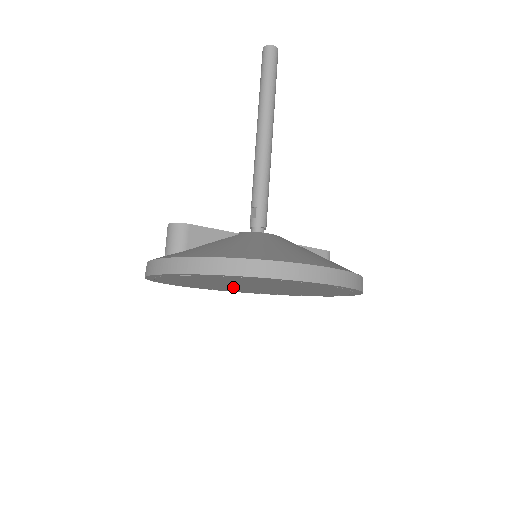
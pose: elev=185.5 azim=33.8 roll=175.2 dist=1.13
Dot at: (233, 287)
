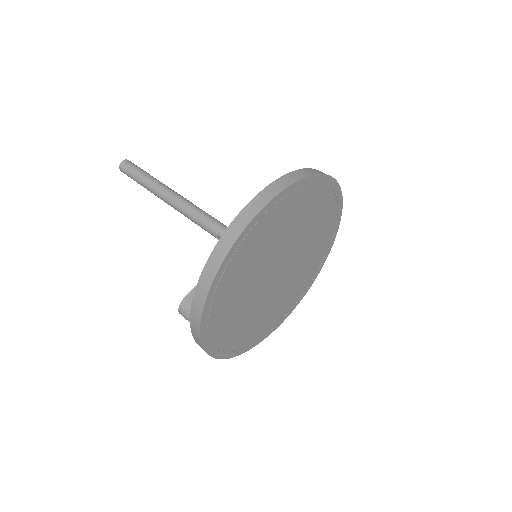
Dot at: (279, 290)
